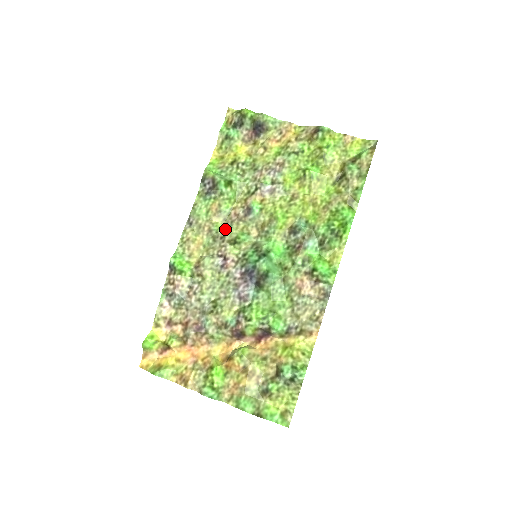
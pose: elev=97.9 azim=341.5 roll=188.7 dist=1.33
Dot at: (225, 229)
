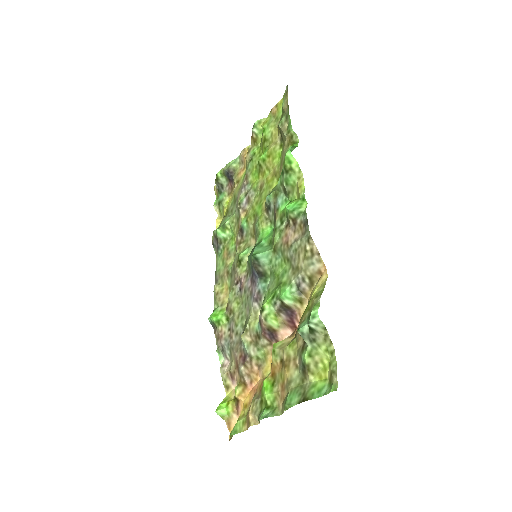
Dot at: (234, 260)
